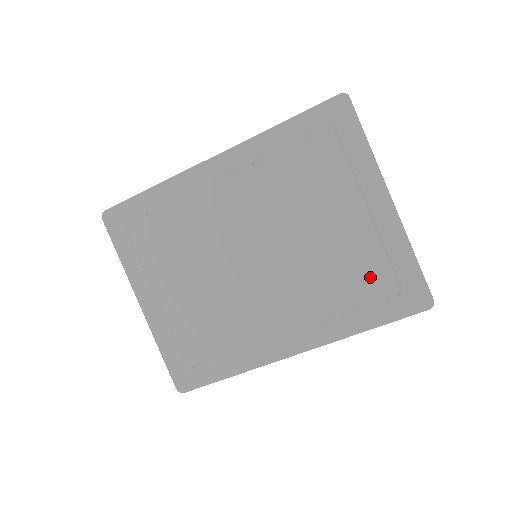
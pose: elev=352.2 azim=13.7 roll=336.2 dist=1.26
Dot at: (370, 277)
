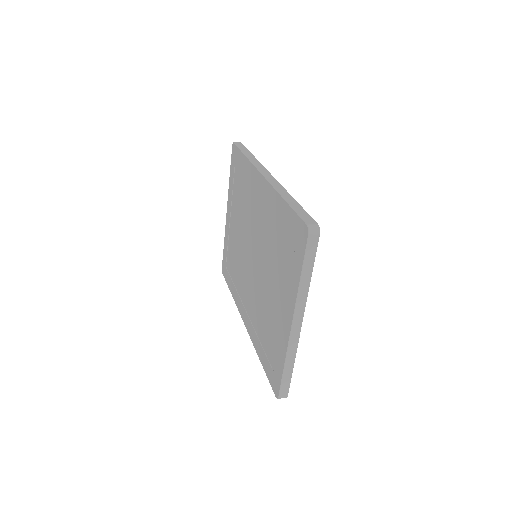
Dot at: (271, 342)
